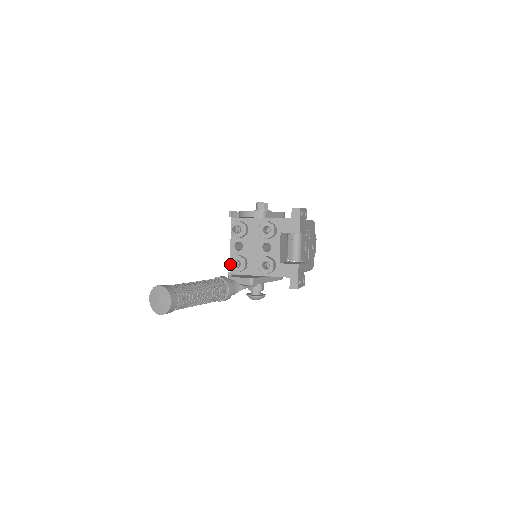
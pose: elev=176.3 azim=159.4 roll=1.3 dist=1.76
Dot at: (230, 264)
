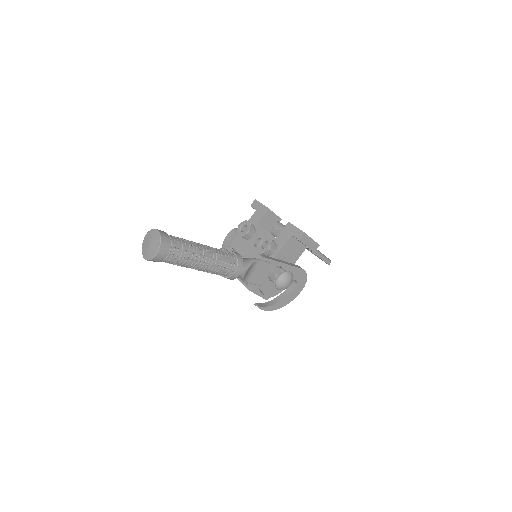
Dot at: occluded
